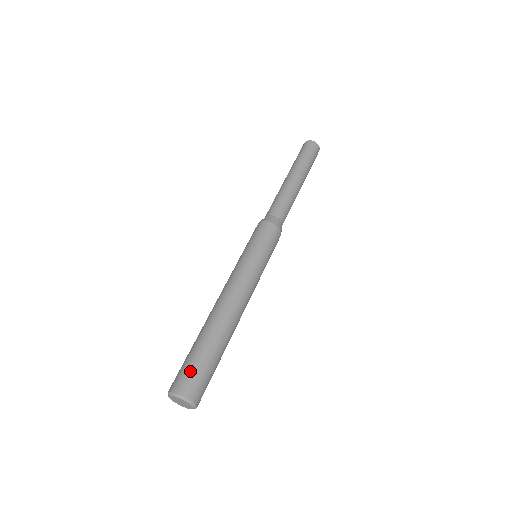
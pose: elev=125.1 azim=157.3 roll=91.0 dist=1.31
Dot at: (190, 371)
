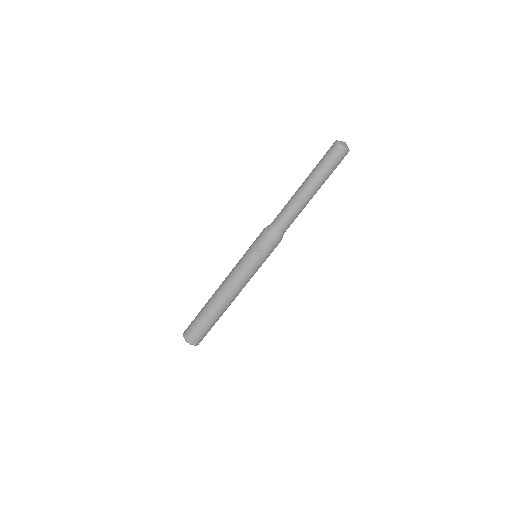
Dot at: occluded
